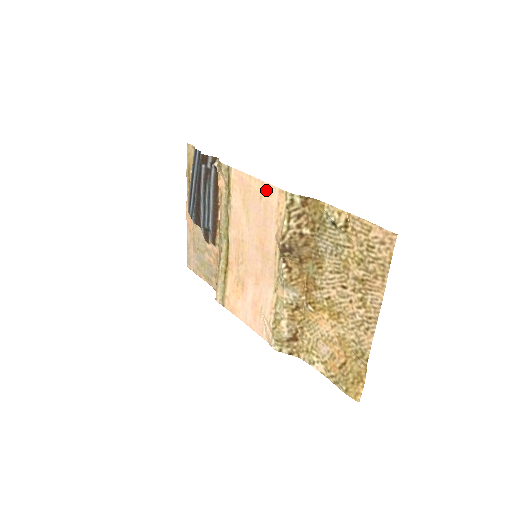
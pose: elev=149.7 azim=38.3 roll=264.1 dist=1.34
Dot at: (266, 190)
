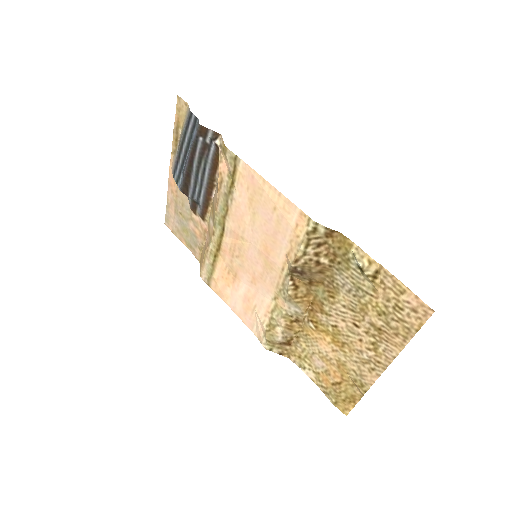
Dot at: (283, 204)
